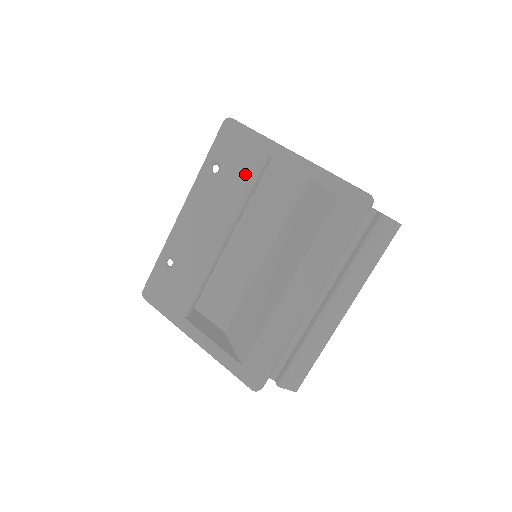
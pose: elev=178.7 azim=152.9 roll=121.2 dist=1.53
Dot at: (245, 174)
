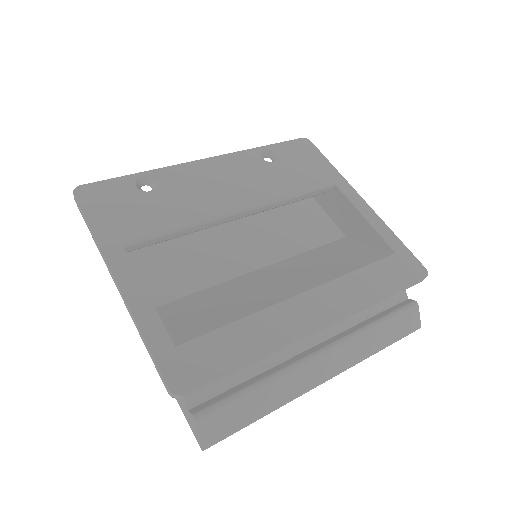
Dot at: (303, 180)
